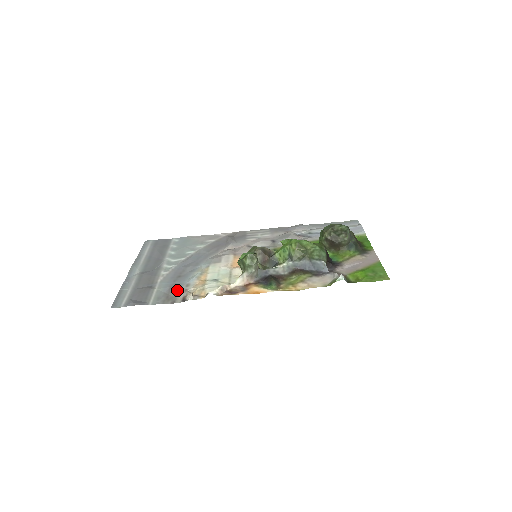
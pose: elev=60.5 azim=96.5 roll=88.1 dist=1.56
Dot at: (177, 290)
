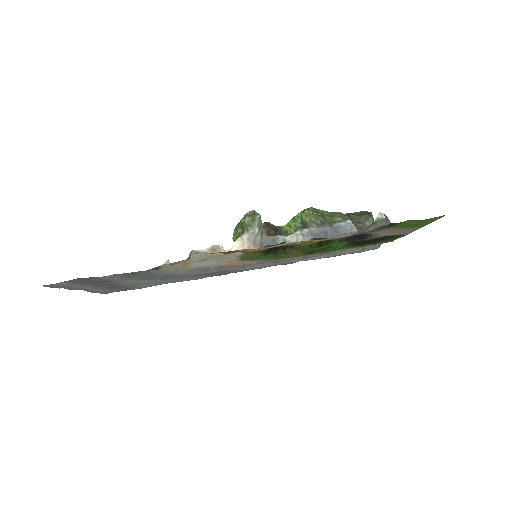
Dot at: (146, 273)
